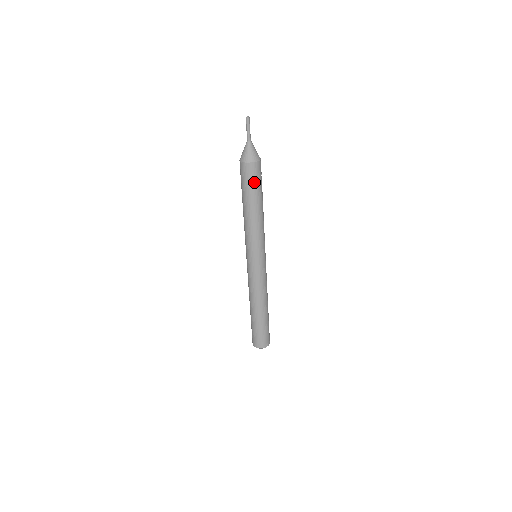
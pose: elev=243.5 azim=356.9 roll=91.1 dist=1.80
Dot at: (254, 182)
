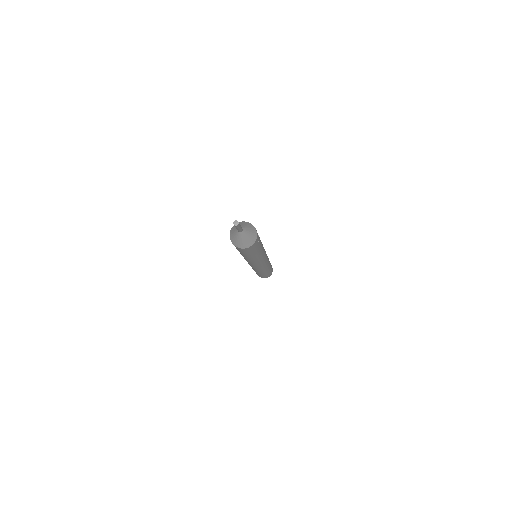
Dot at: (250, 252)
